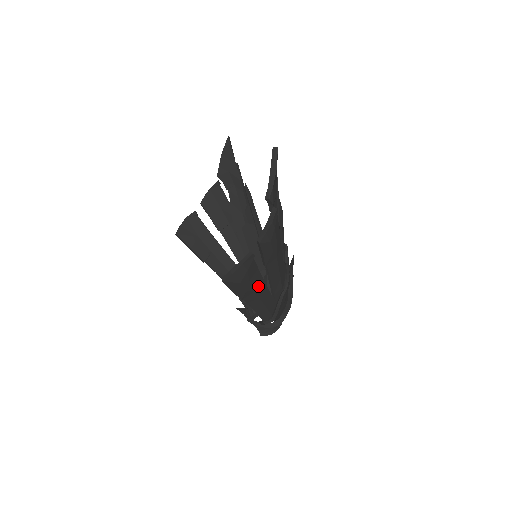
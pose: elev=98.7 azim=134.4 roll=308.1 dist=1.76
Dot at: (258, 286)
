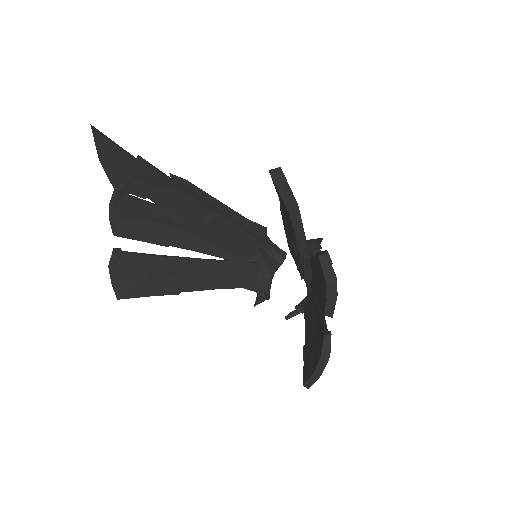
Dot at: occluded
